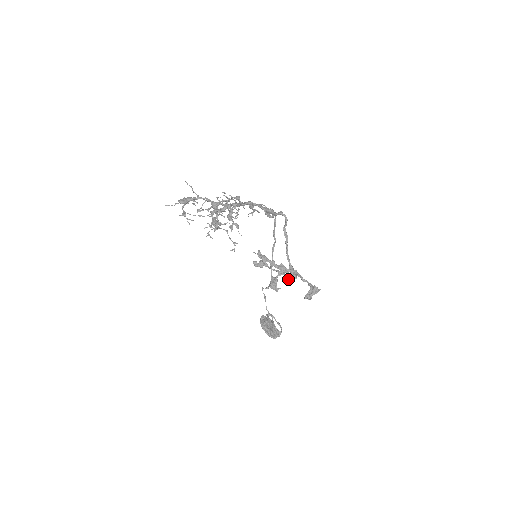
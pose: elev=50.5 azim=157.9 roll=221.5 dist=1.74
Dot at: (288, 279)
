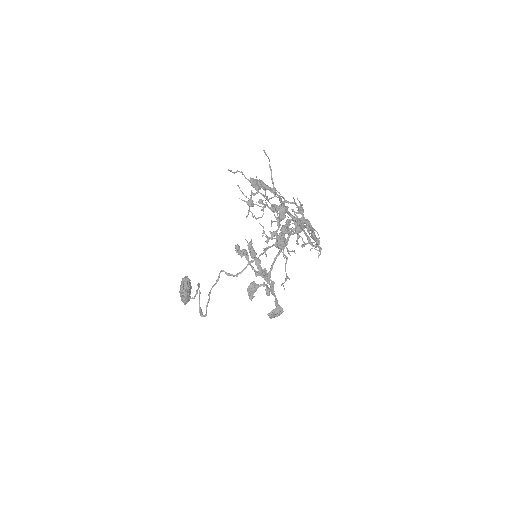
Dot at: (268, 293)
